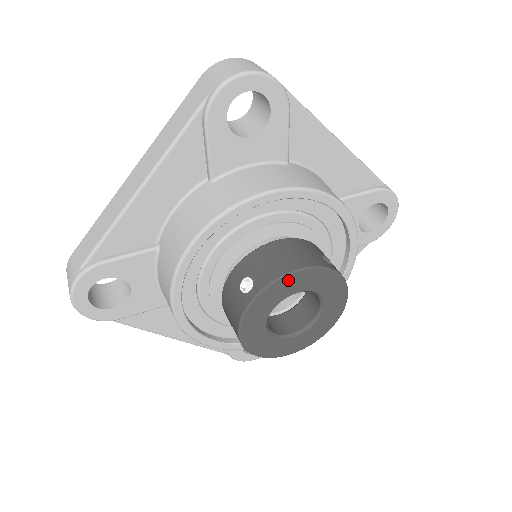
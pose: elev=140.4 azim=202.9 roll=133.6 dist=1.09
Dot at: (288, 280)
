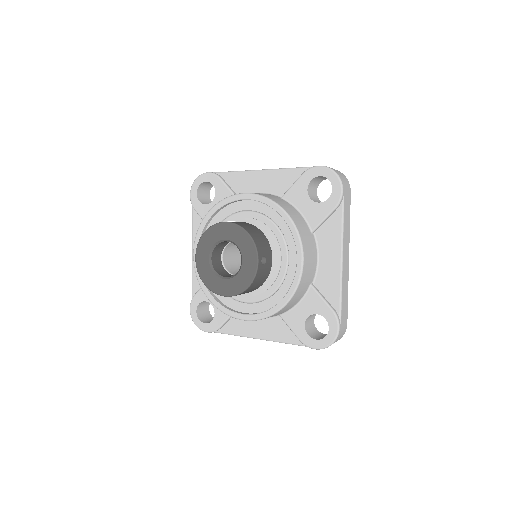
Dot at: (242, 233)
